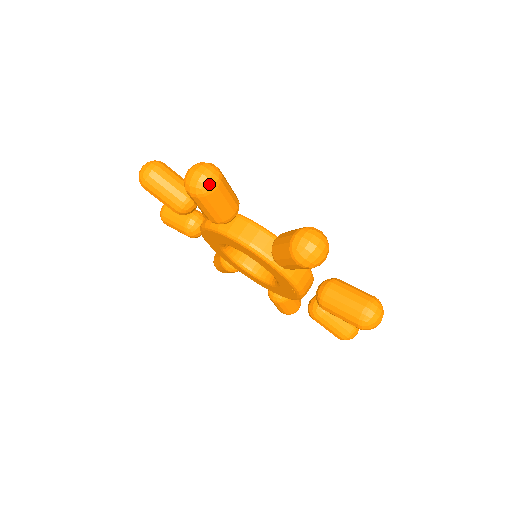
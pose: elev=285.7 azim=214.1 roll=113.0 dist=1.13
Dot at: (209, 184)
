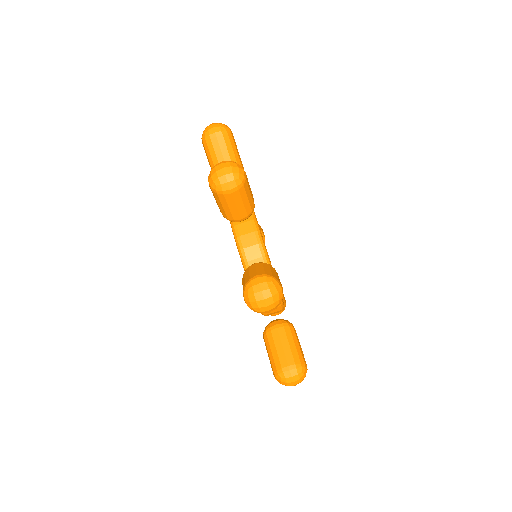
Dot at: (225, 186)
